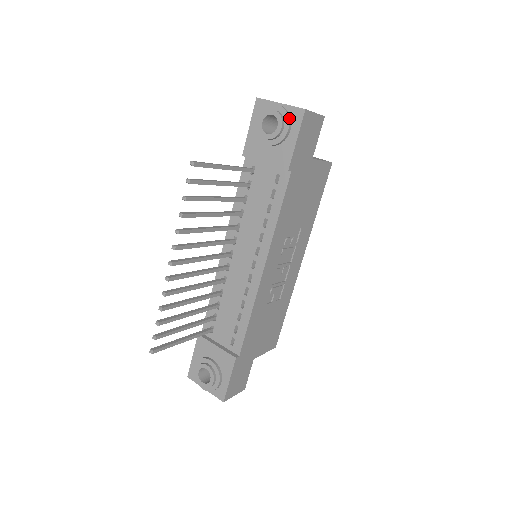
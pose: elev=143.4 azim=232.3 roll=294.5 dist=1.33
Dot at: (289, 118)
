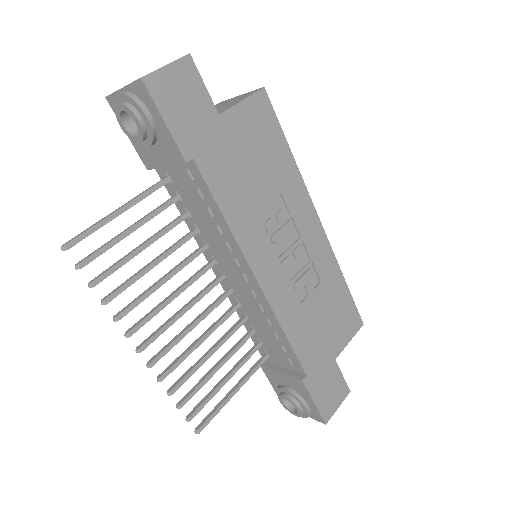
Dot at: (137, 102)
